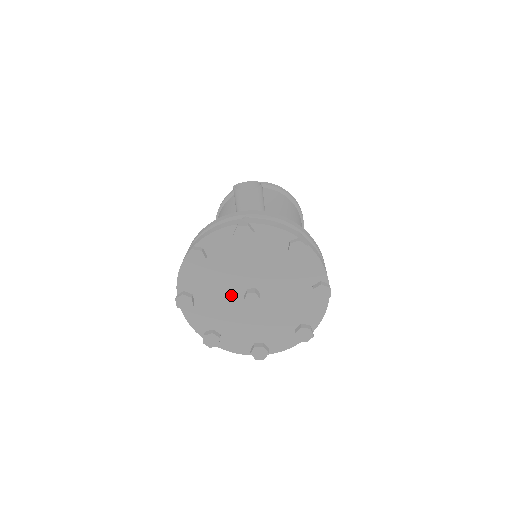
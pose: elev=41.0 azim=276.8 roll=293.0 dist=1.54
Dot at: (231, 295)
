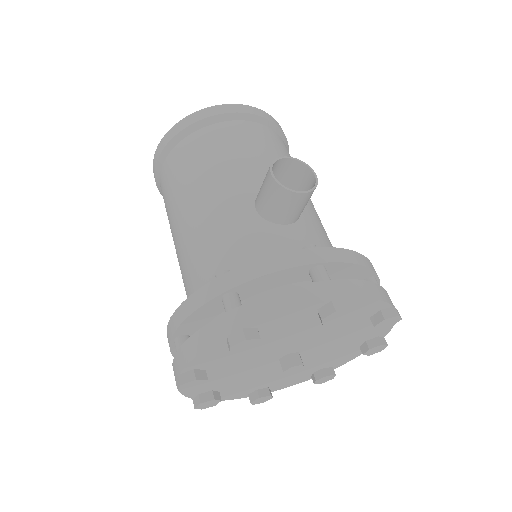
Dot at: (261, 362)
